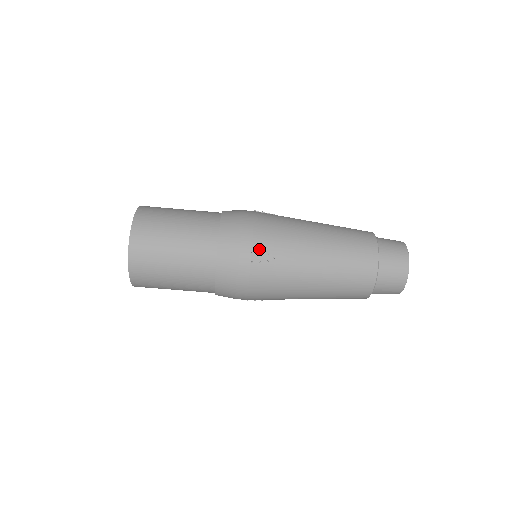
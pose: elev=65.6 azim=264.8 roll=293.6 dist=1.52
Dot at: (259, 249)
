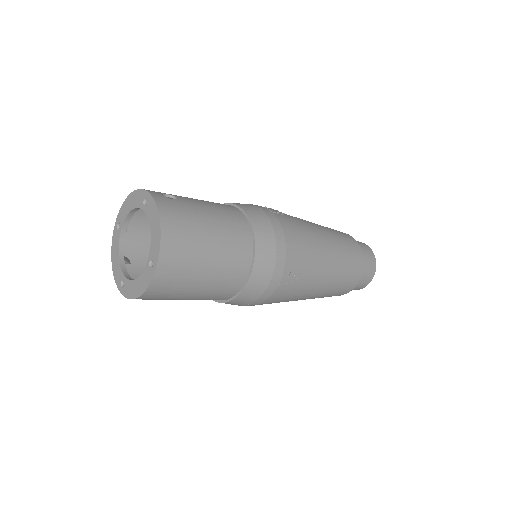
Dot at: occluded
